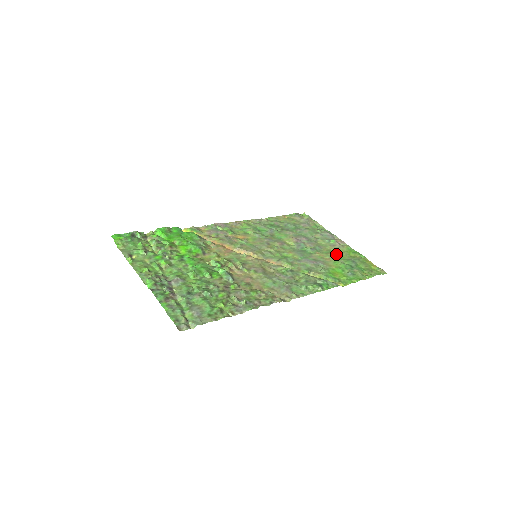
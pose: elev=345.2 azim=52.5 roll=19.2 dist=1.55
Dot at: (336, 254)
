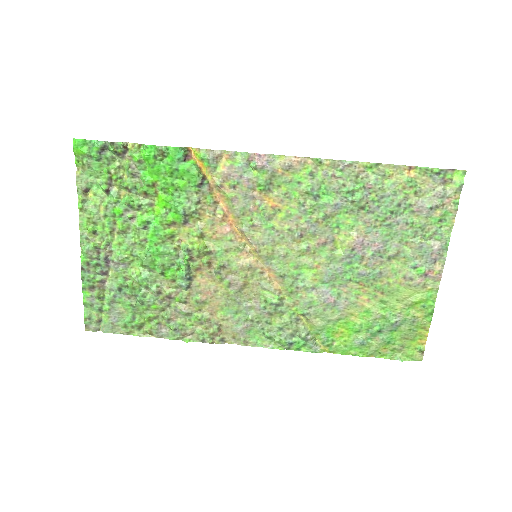
Dot at: (391, 296)
